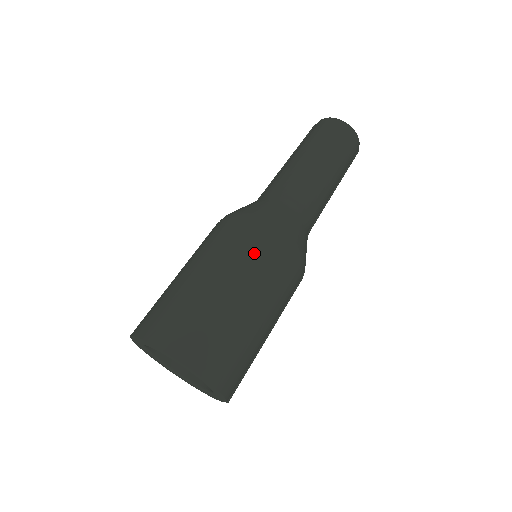
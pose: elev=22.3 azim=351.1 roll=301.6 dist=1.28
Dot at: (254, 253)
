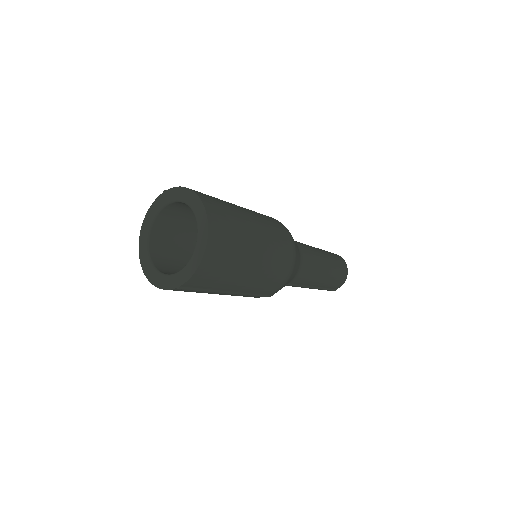
Dot at: (279, 239)
